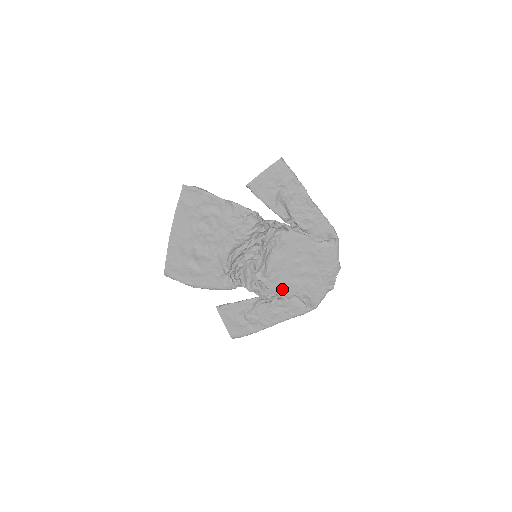
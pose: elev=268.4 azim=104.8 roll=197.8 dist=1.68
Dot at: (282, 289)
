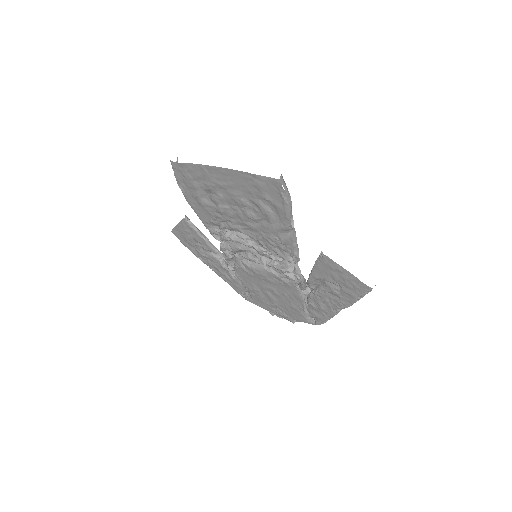
Dot at: (243, 277)
